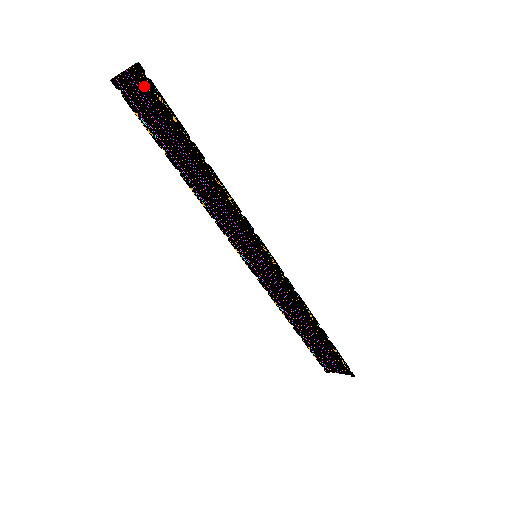
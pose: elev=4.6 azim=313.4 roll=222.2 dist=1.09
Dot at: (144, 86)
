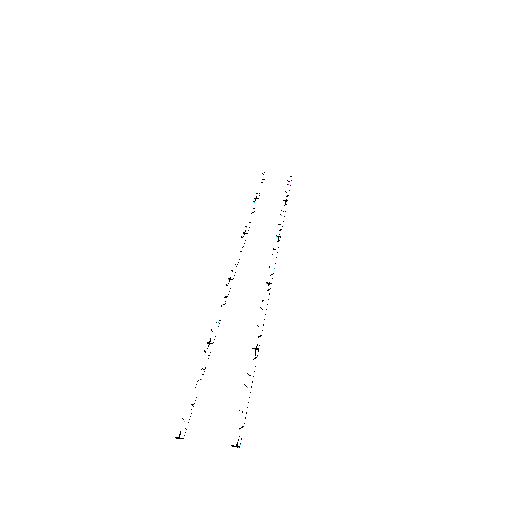
Dot at: occluded
